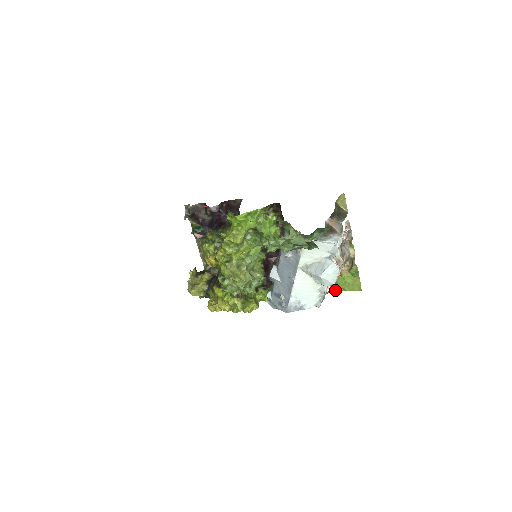
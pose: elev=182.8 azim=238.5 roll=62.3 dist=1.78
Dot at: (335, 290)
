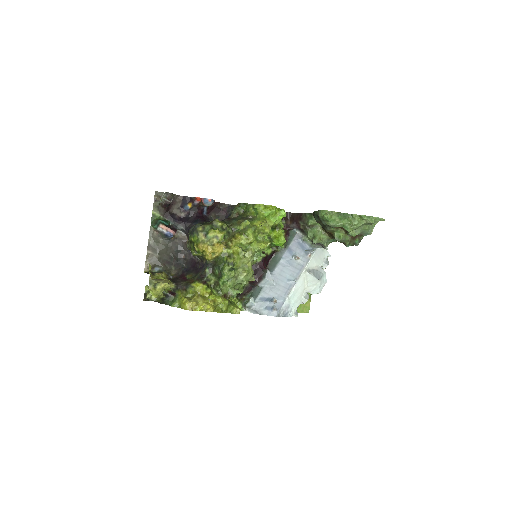
Dot at: occluded
